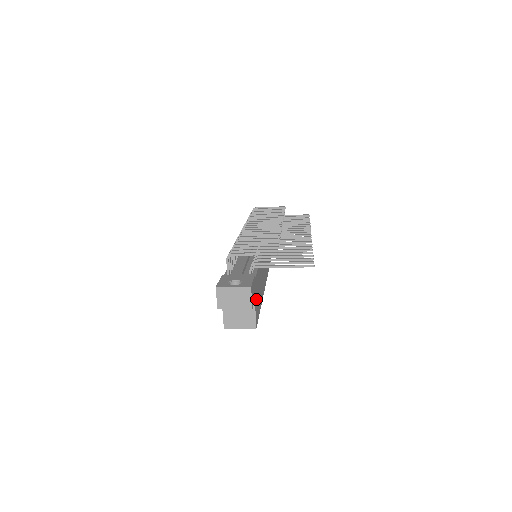
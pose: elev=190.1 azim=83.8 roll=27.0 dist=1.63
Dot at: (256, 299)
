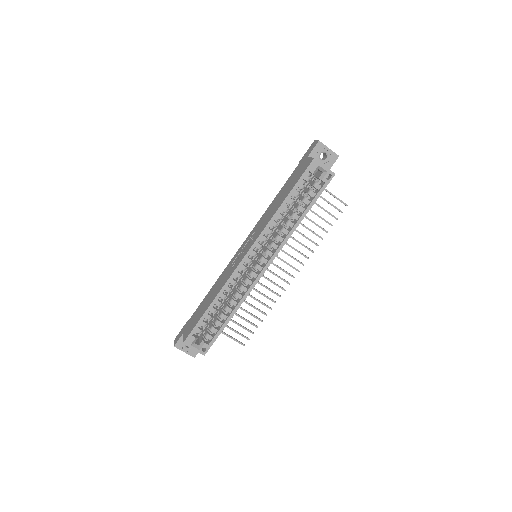
Dot at: occluded
